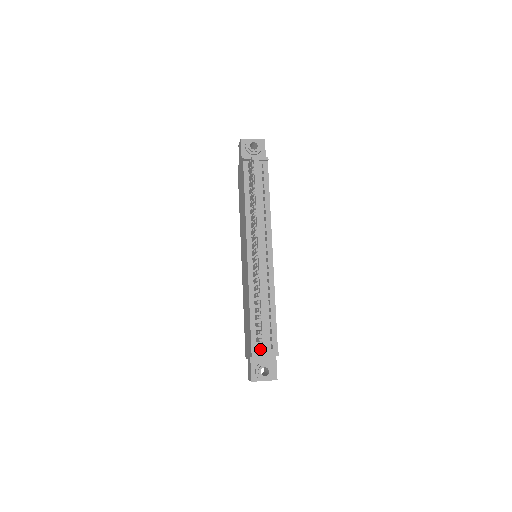
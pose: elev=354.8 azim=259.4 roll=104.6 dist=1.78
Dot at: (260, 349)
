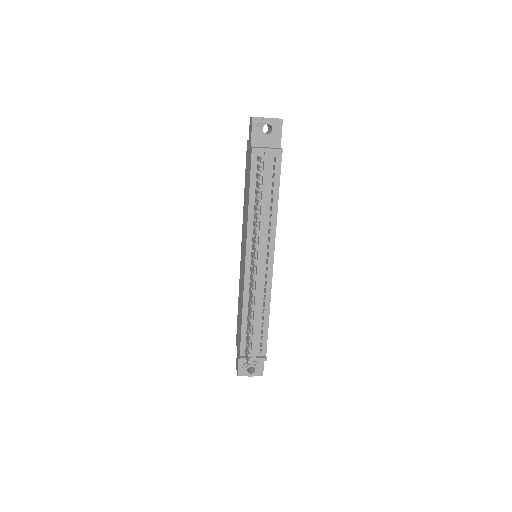
Dot at: (247, 363)
